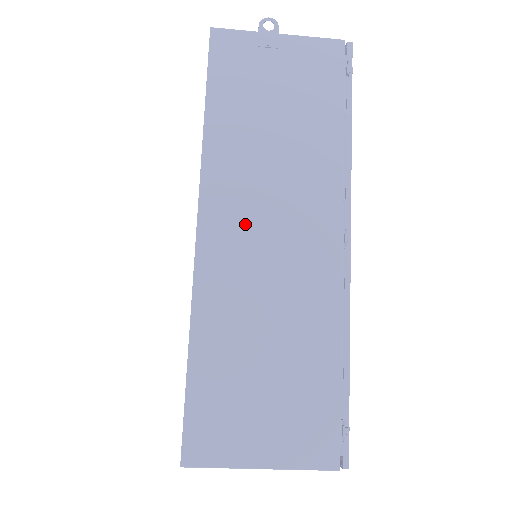
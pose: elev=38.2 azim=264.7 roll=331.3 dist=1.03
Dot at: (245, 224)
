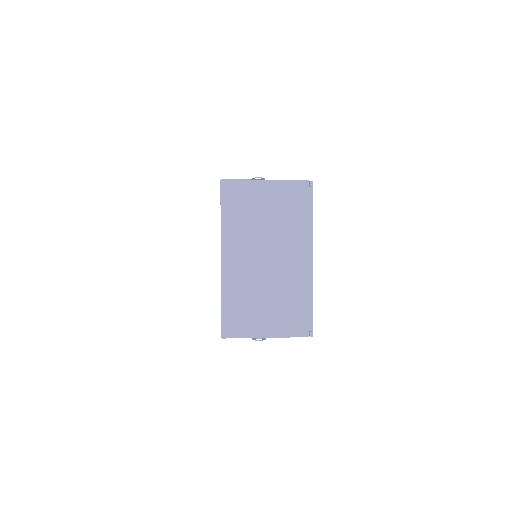
Dot at: occluded
